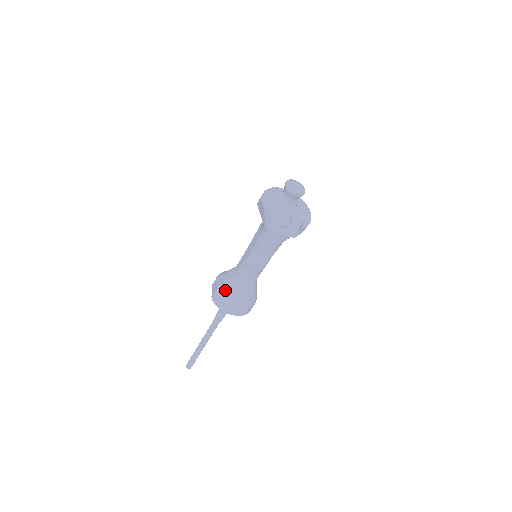
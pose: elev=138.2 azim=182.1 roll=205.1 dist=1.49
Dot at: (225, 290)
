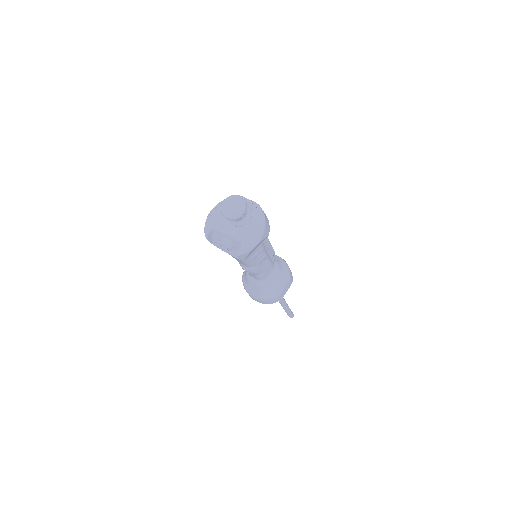
Dot at: (244, 278)
